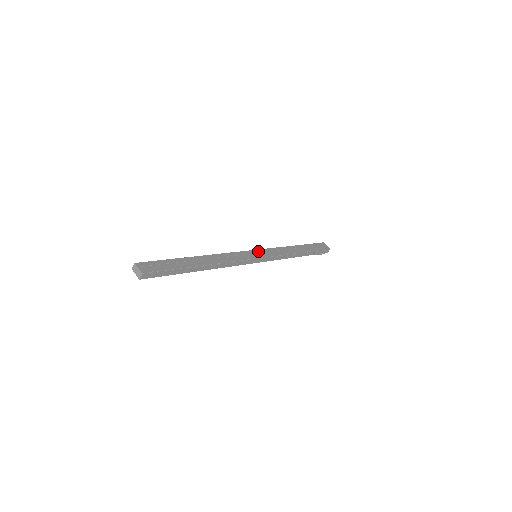
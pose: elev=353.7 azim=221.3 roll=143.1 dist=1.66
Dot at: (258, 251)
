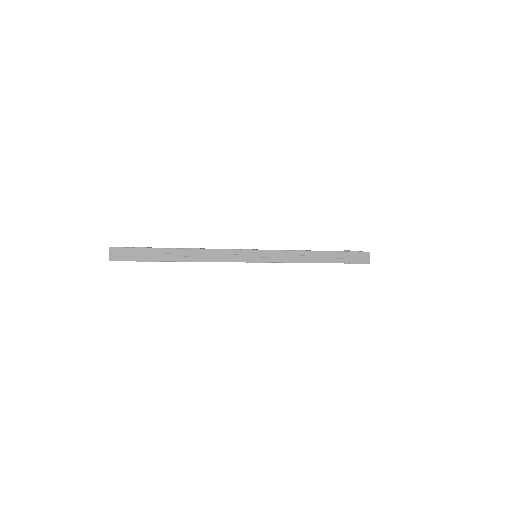
Dot at: (261, 252)
